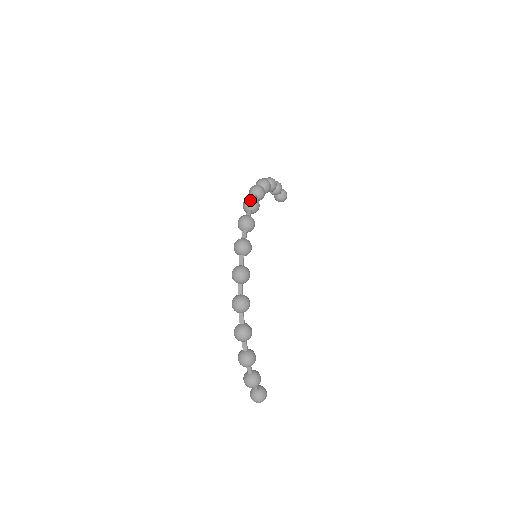
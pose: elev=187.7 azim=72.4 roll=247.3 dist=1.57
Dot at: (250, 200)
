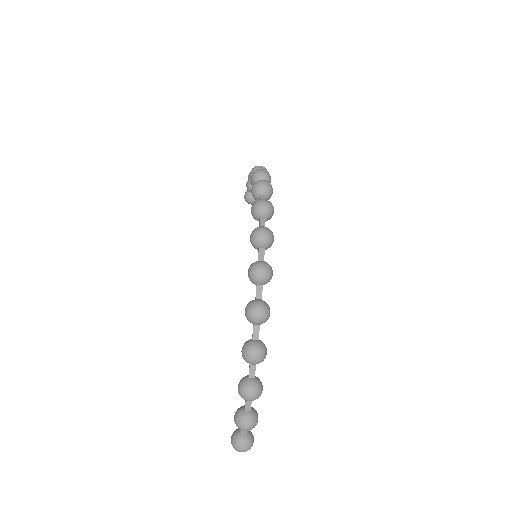
Dot at: (265, 183)
